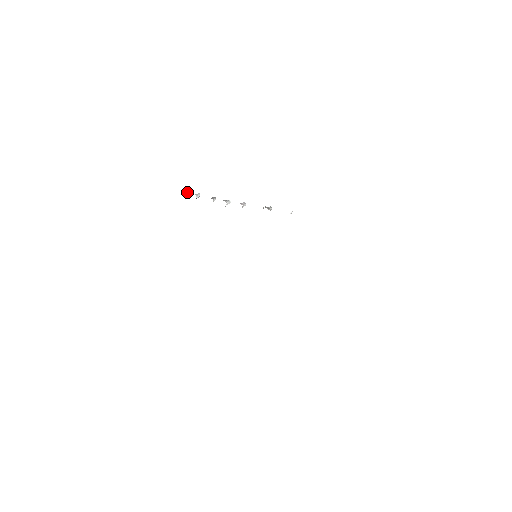
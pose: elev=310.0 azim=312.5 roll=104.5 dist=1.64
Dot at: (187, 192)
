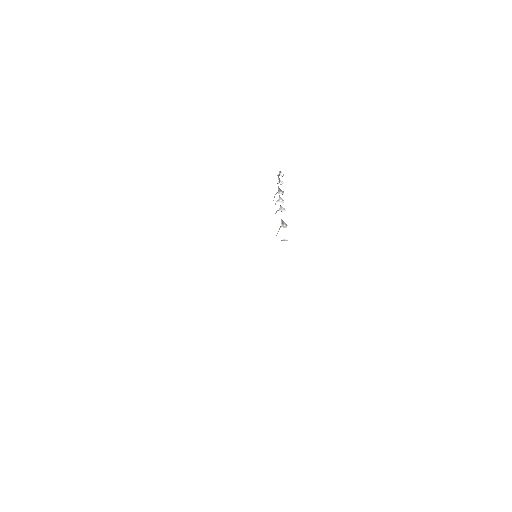
Dot at: (281, 175)
